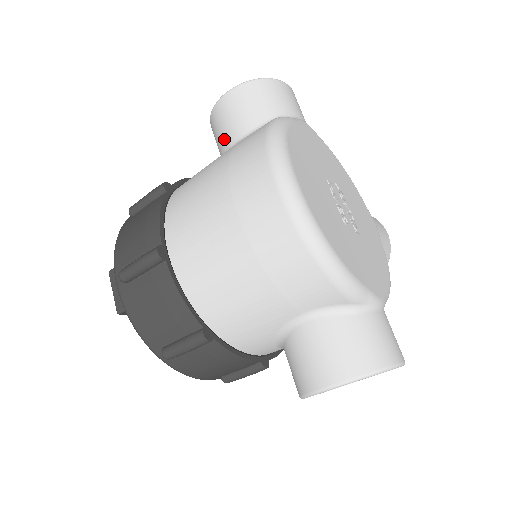
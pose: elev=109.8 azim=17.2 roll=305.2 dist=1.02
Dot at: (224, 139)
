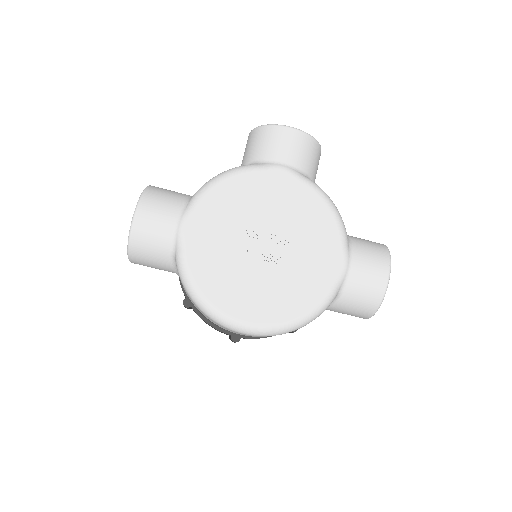
Dot at: occluded
